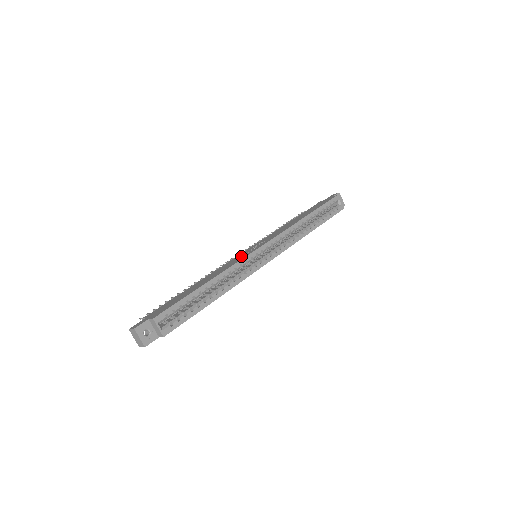
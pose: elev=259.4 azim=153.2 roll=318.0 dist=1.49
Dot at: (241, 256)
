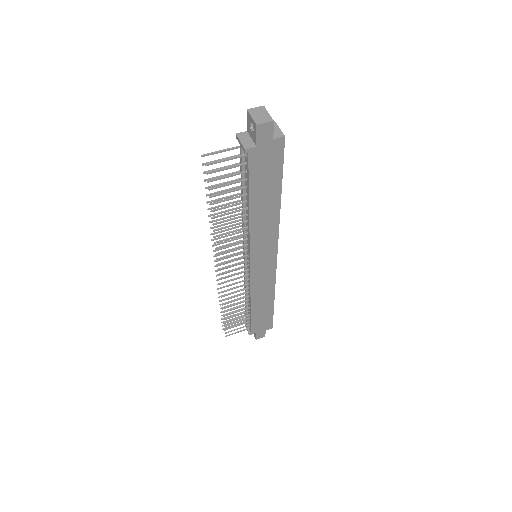
Dot at: occluded
